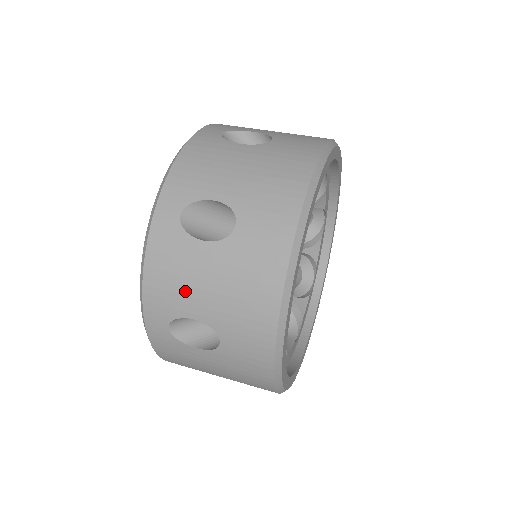
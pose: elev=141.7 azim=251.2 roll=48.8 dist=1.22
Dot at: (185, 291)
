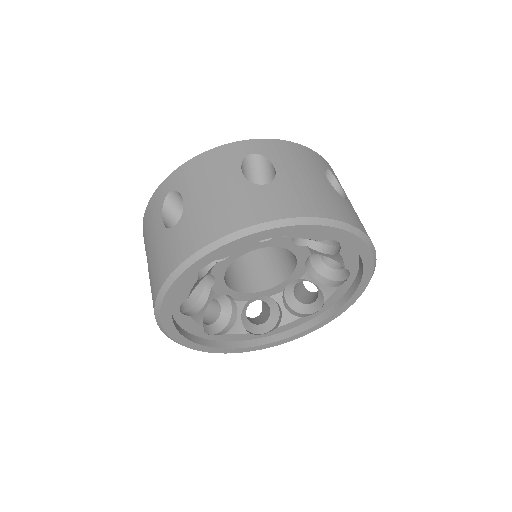
Dot at: occluded
